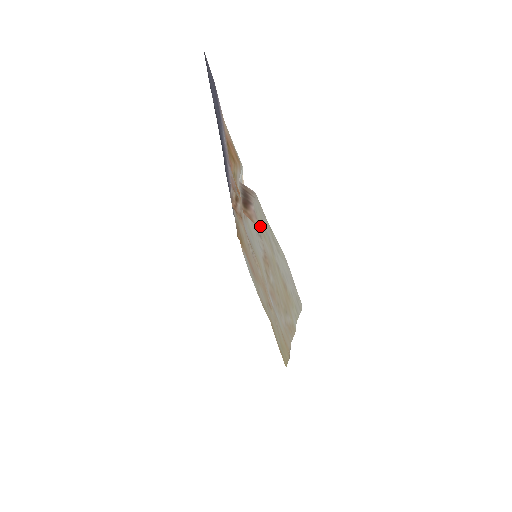
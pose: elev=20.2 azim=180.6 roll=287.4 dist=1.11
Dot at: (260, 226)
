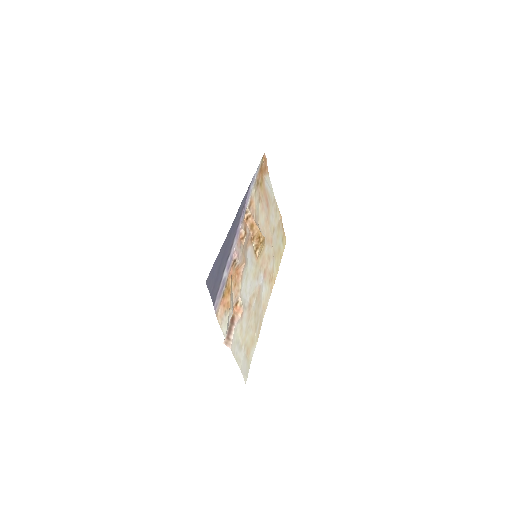
Dot at: (240, 325)
